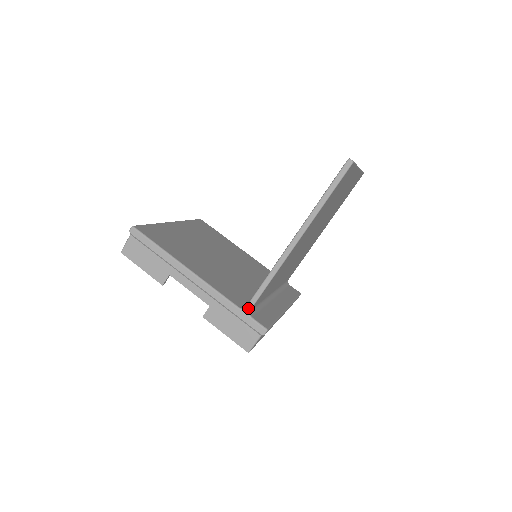
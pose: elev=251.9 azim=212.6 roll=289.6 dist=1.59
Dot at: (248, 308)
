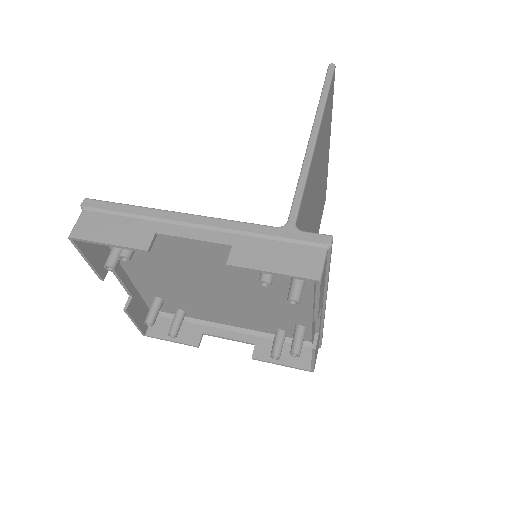
Dot at: (291, 221)
